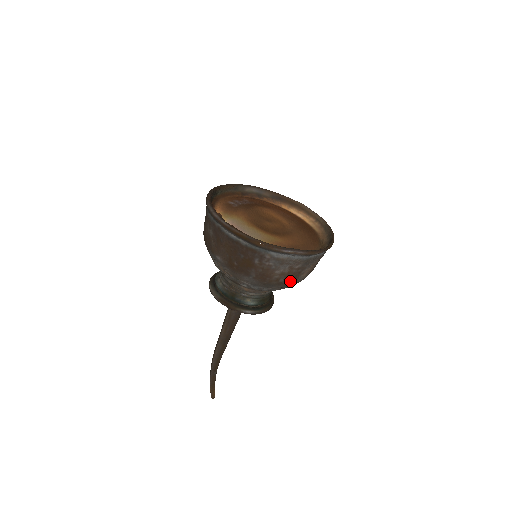
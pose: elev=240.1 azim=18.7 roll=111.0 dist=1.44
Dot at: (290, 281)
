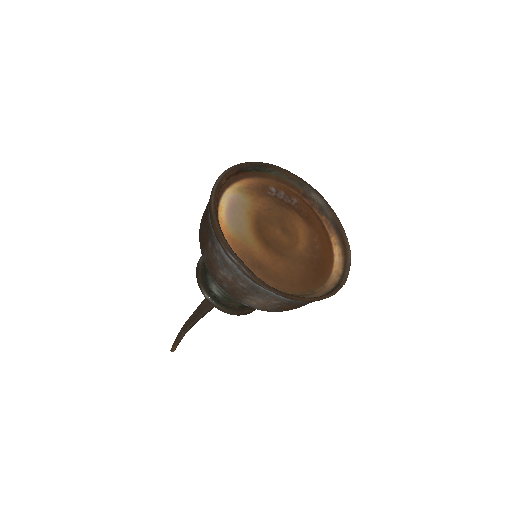
Dot at: (235, 294)
